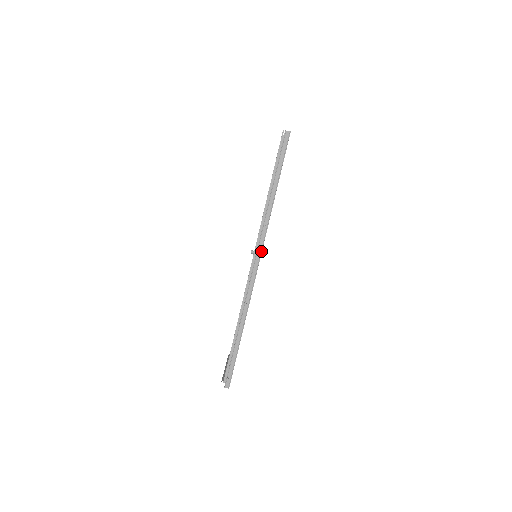
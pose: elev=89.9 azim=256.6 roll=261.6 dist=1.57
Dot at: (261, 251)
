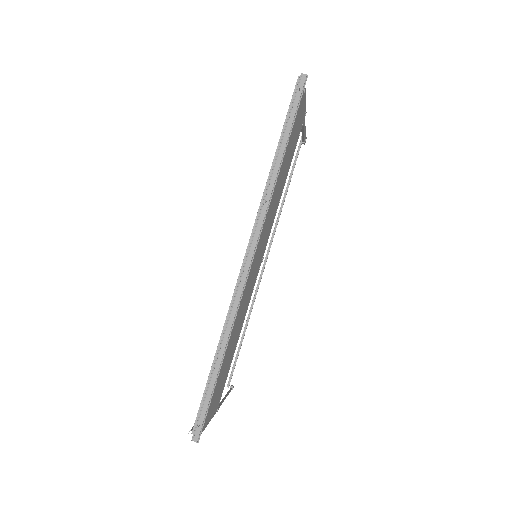
Dot at: (258, 238)
